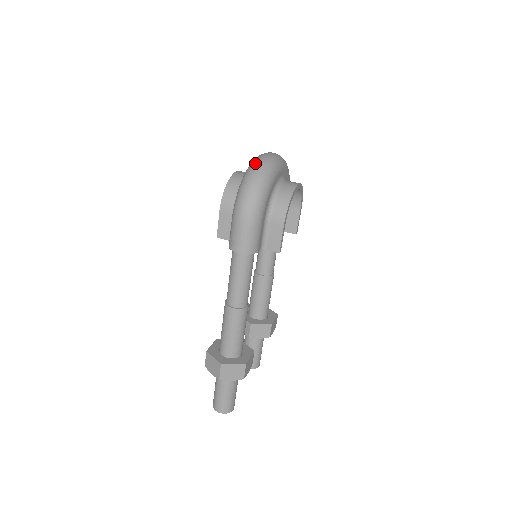
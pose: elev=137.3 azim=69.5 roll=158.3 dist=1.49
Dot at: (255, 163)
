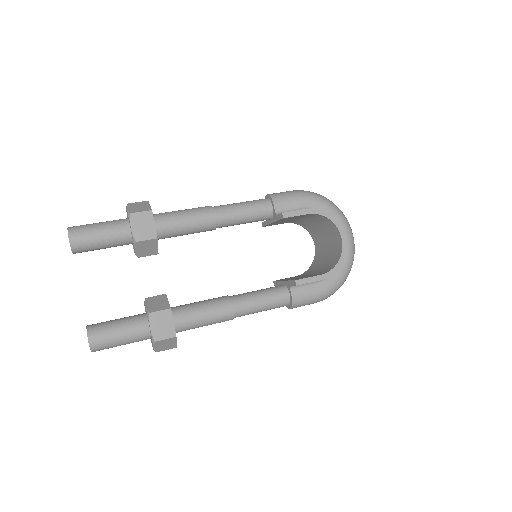
Dot at: occluded
